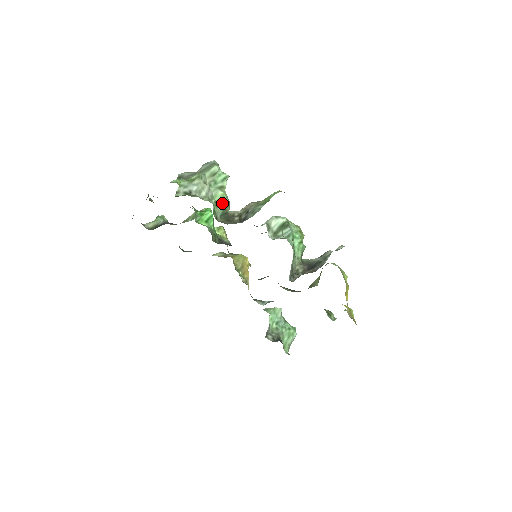
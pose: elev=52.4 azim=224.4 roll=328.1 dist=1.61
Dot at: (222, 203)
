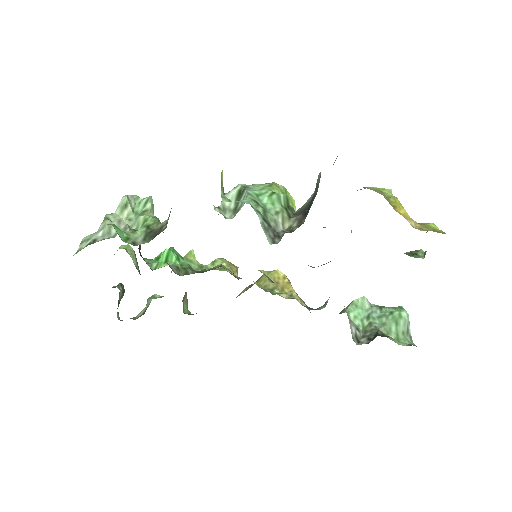
Dot at: (143, 225)
